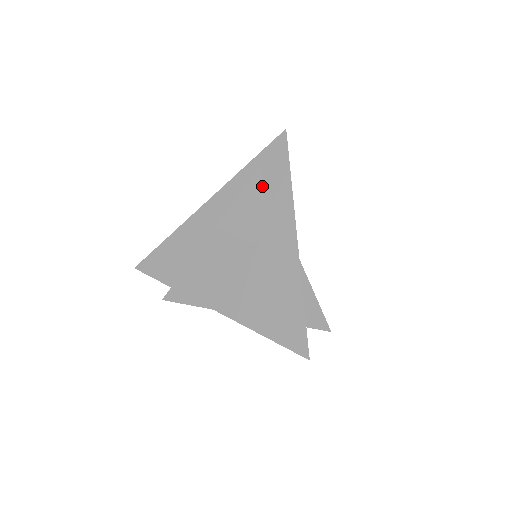
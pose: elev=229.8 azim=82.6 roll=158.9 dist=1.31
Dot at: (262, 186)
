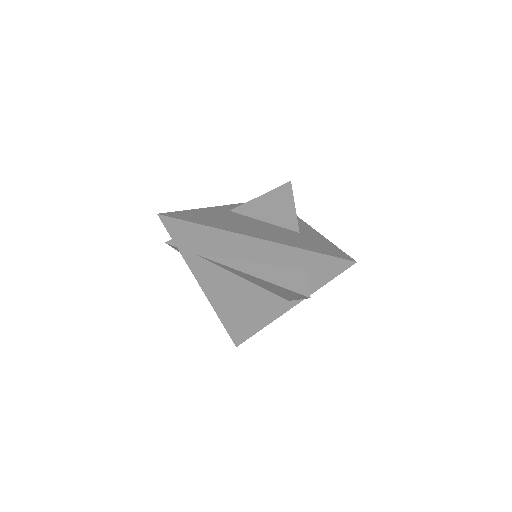
Dot at: (301, 297)
